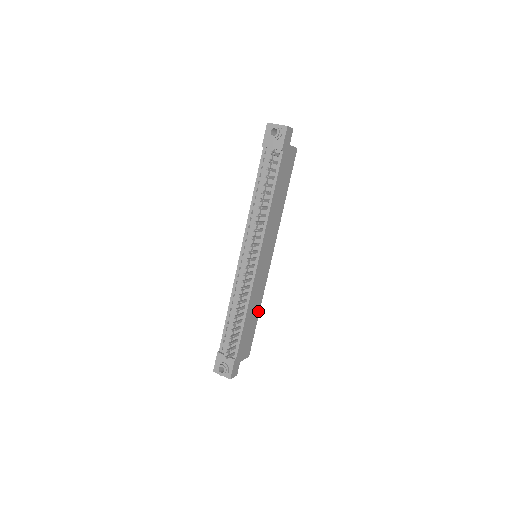
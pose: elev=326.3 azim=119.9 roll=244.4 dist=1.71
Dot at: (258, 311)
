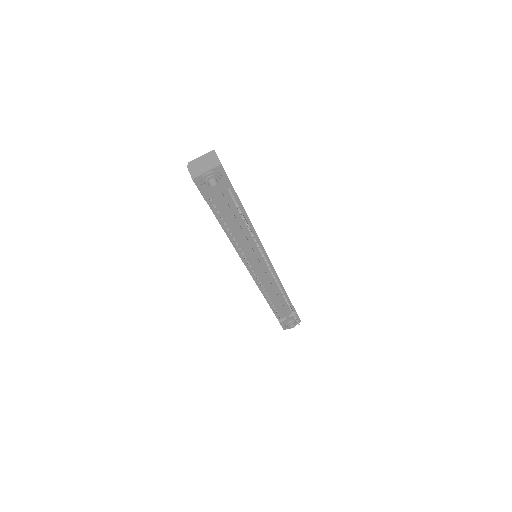
Dot at: occluded
